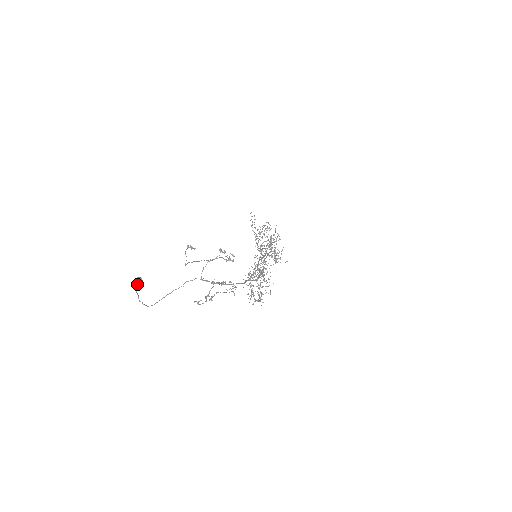
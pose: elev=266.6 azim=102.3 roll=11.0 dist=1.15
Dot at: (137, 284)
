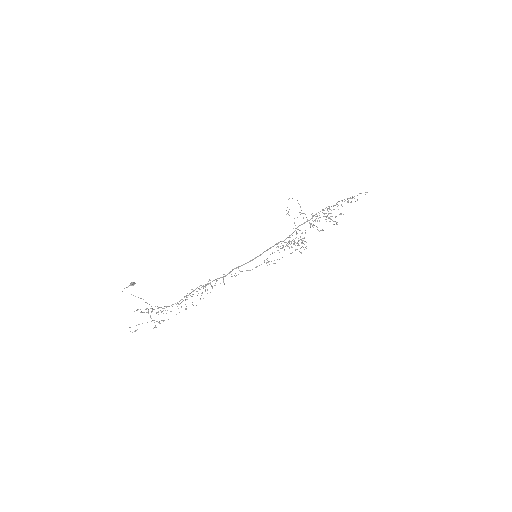
Dot at: occluded
